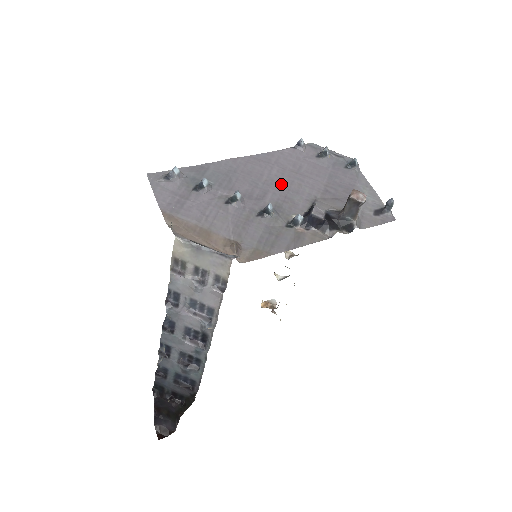
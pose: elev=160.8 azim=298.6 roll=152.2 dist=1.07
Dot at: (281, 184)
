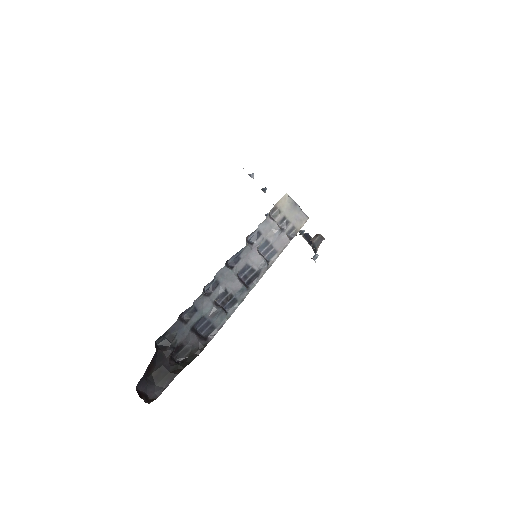
Dot at: occluded
